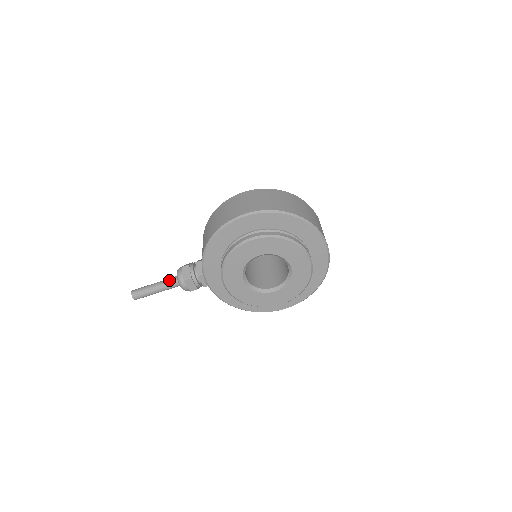
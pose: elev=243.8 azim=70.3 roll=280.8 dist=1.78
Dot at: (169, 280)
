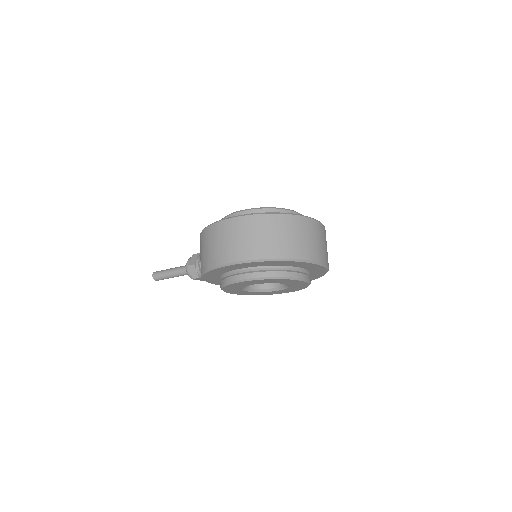
Dot at: (181, 271)
